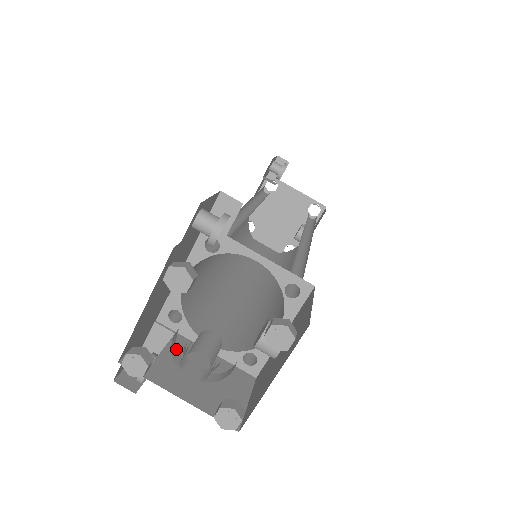
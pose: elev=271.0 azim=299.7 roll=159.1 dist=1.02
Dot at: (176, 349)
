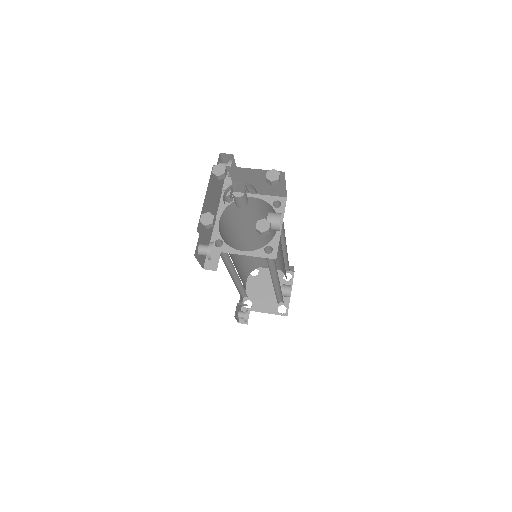
Dot at: occluded
